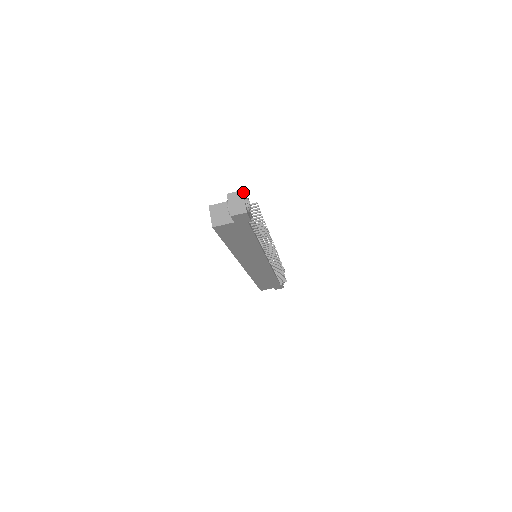
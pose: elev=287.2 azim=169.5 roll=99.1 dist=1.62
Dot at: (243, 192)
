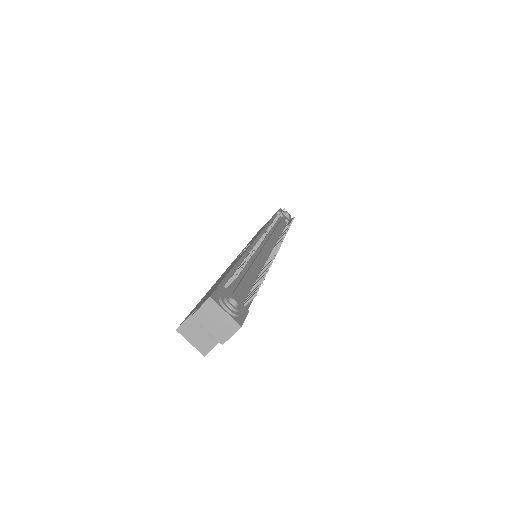
Dot at: (212, 296)
